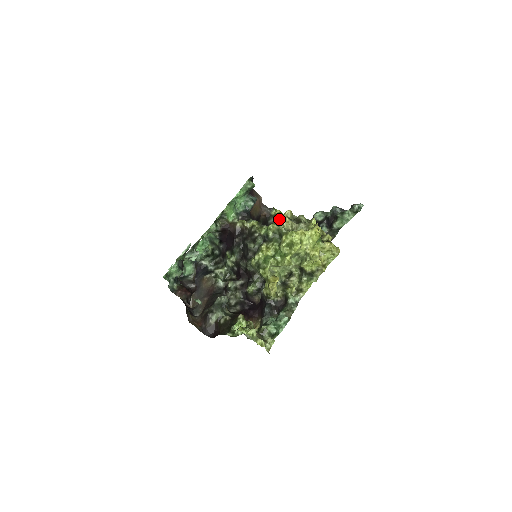
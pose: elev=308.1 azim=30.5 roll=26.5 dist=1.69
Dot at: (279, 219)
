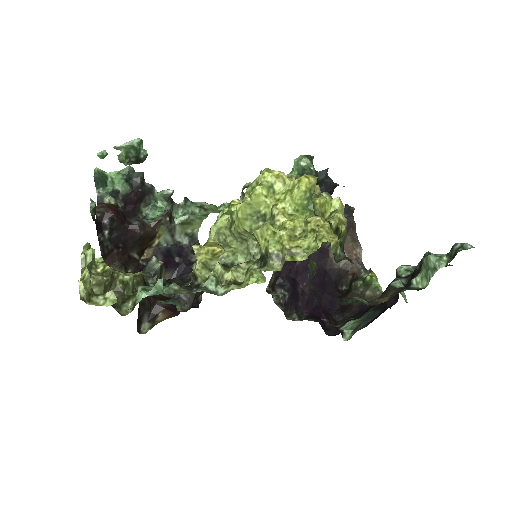
Dot at: occluded
